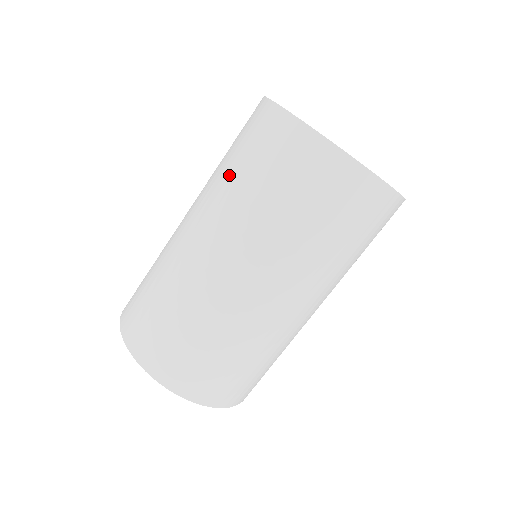
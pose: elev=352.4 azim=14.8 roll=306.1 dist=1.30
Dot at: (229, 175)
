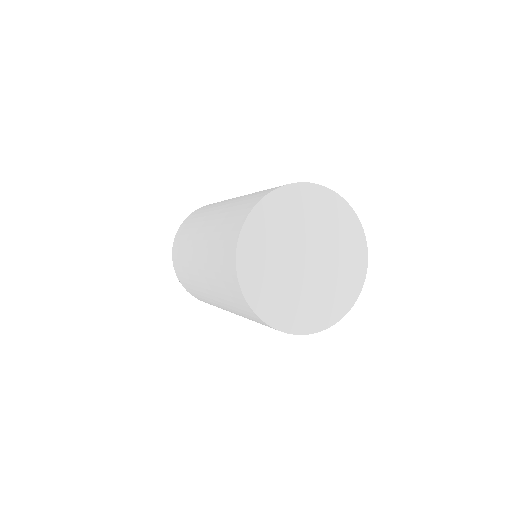
Dot at: (217, 231)
